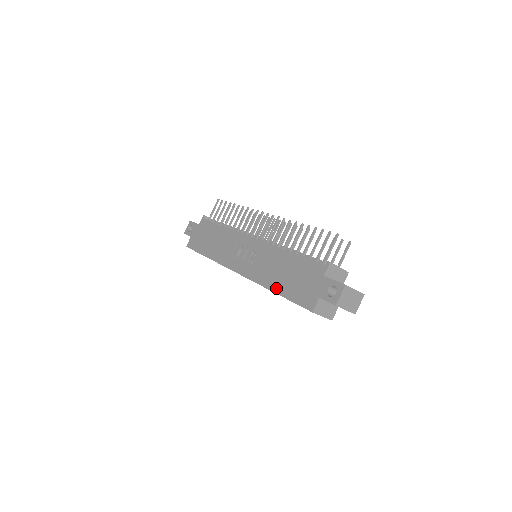
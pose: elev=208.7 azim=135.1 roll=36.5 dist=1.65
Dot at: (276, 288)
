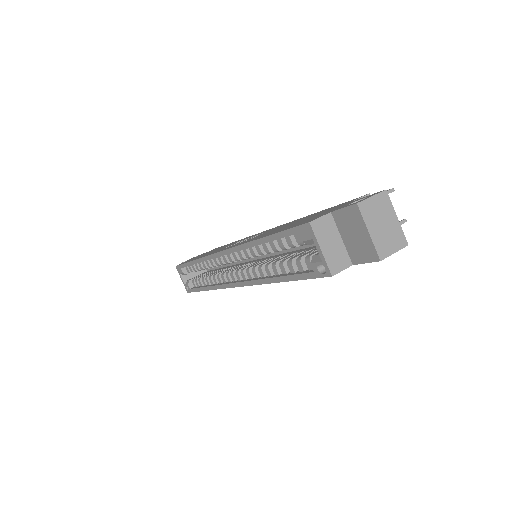
Dot at: (266, 235)
